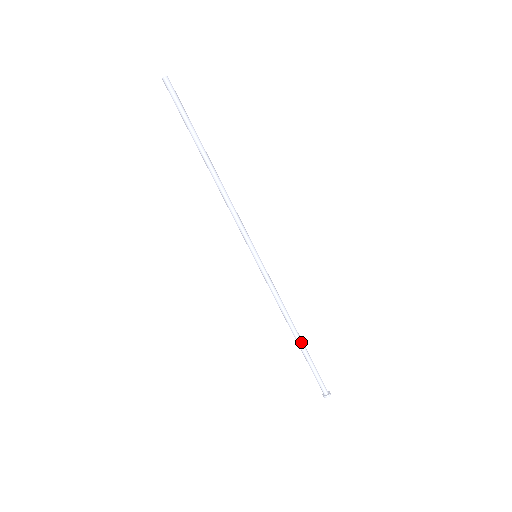
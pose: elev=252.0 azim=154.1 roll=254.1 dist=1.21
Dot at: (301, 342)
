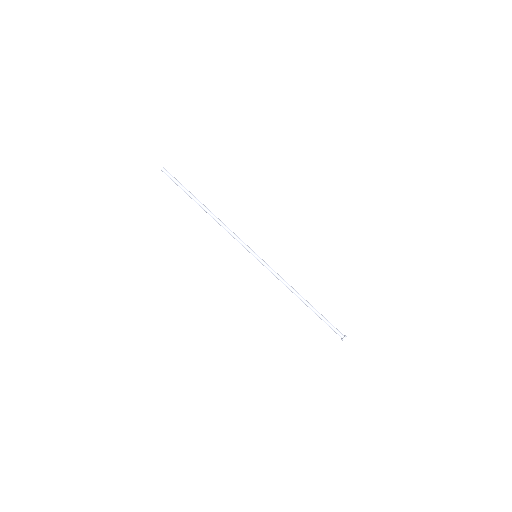
Dot at: (309, 304)
